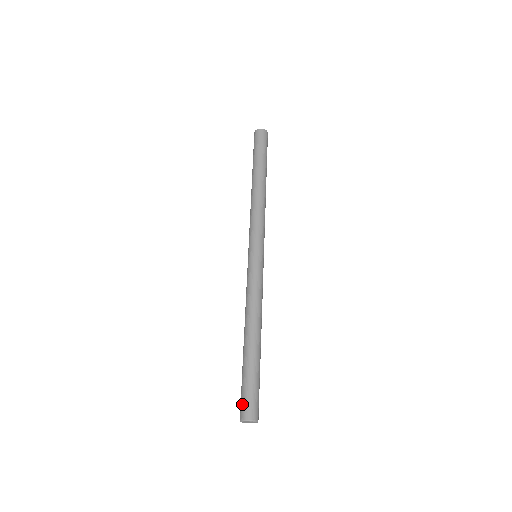
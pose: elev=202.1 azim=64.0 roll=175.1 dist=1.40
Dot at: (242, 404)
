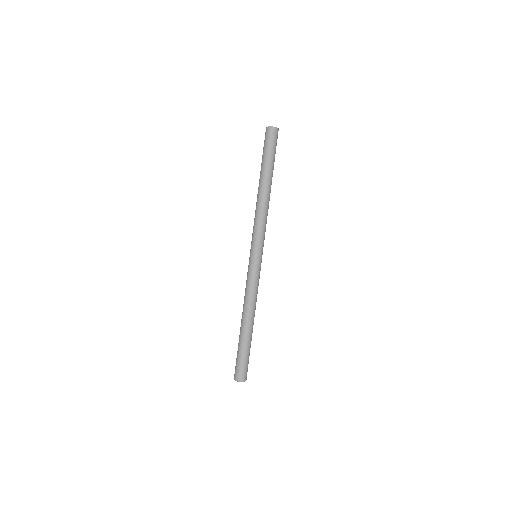
Dot at: (235, 368)
